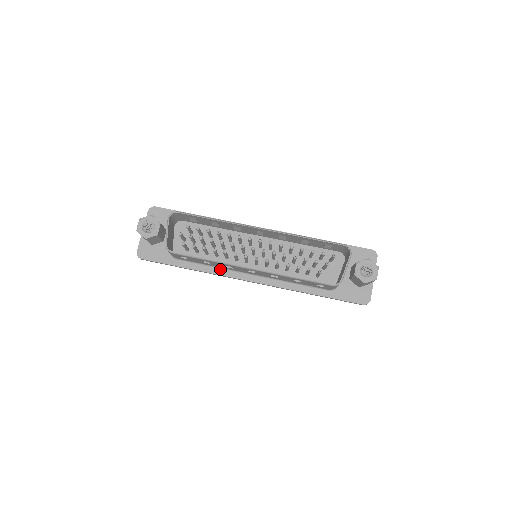
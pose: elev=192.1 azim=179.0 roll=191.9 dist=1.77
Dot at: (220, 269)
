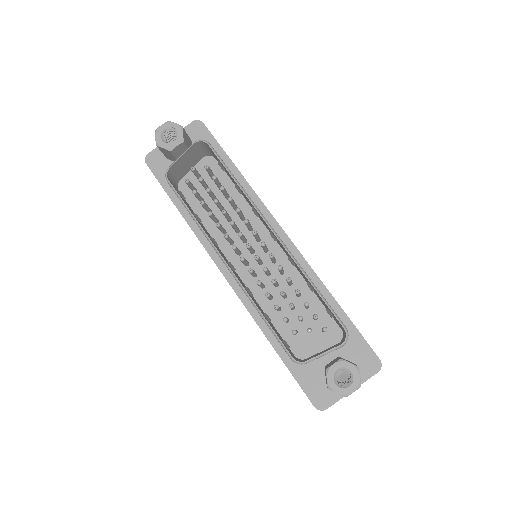
Dot at: occluded
